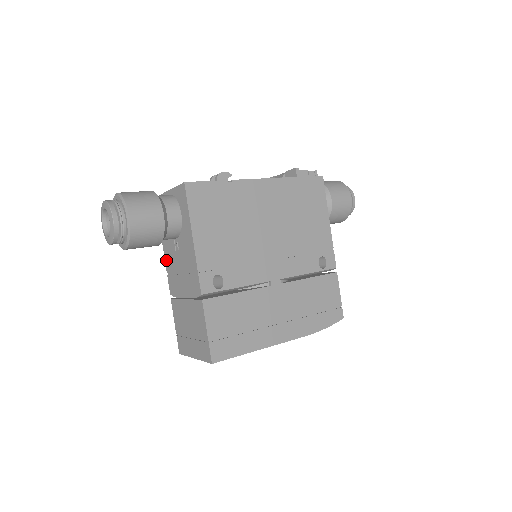
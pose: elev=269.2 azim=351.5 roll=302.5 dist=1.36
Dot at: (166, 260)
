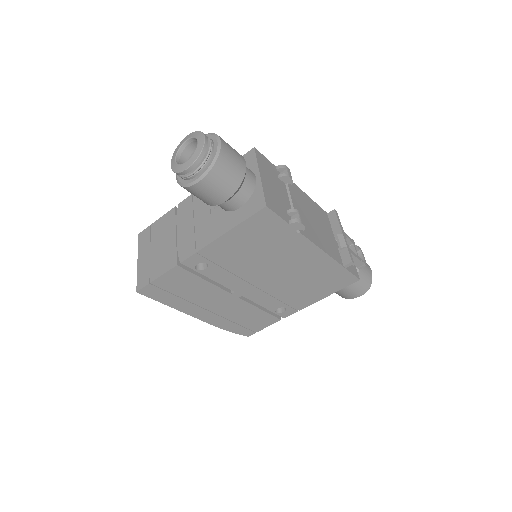
Dot at: occluded
